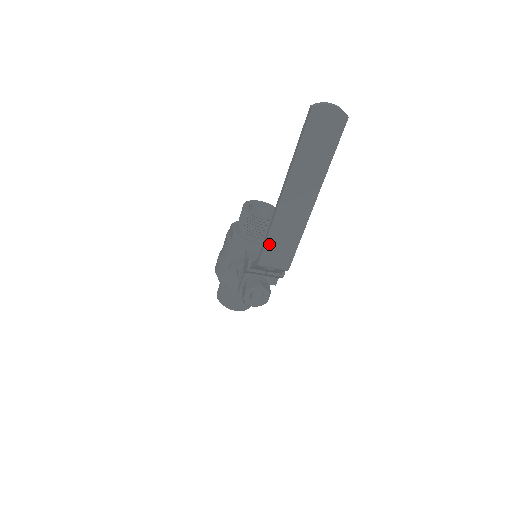
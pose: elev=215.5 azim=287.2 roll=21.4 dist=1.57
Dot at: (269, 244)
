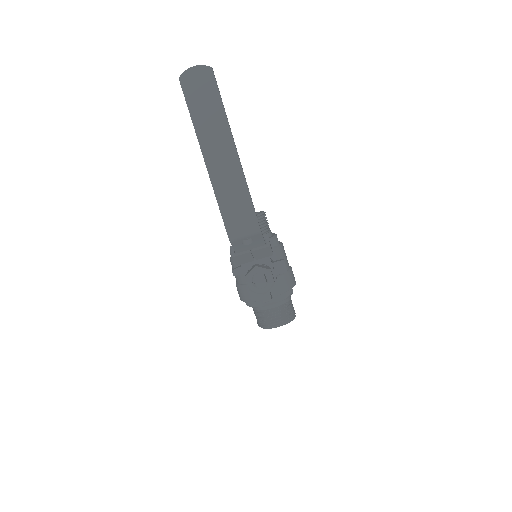
Dot at: (225, 214)
